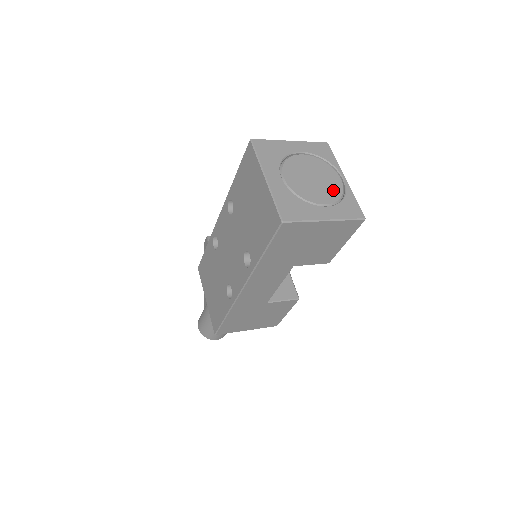
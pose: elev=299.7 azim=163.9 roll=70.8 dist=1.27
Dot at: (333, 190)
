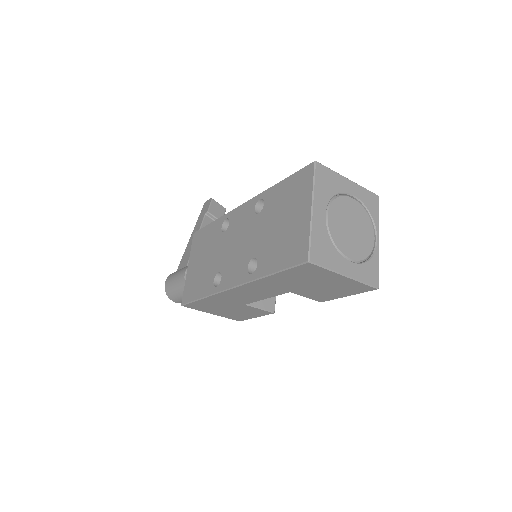
Dot at: (364, 247)
